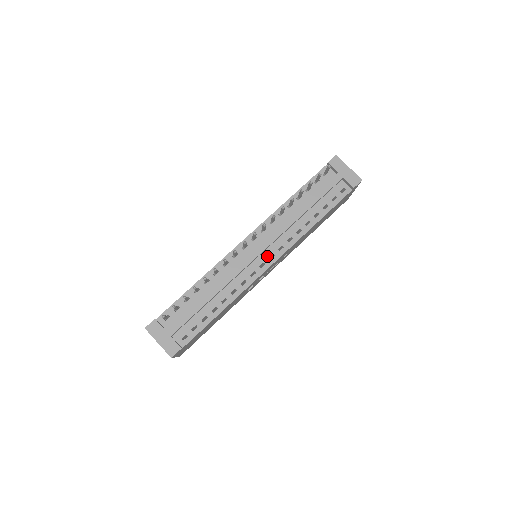
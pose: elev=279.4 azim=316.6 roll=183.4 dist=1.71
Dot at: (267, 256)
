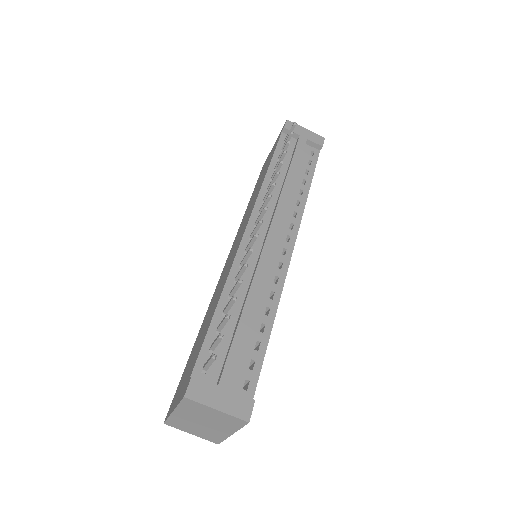
Dot at: (283, 239)
